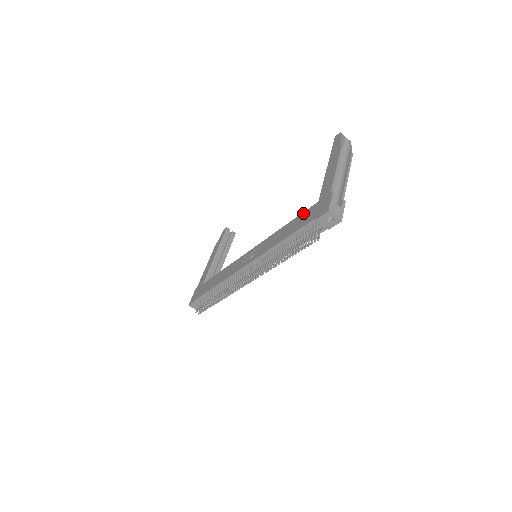
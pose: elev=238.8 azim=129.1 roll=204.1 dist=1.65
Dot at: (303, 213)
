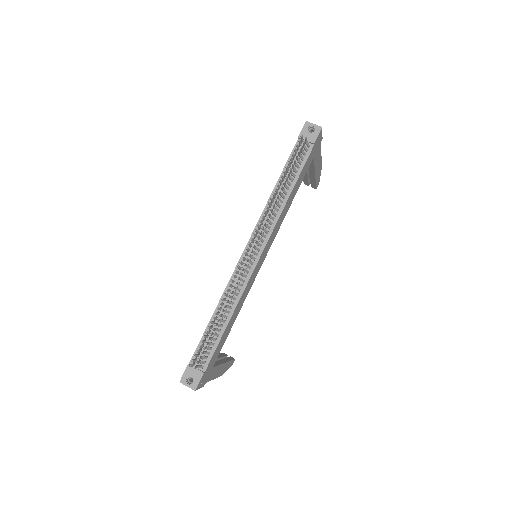
Dot at: occluded
